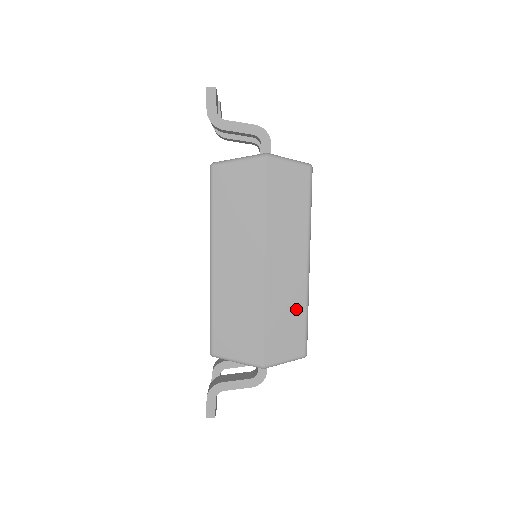
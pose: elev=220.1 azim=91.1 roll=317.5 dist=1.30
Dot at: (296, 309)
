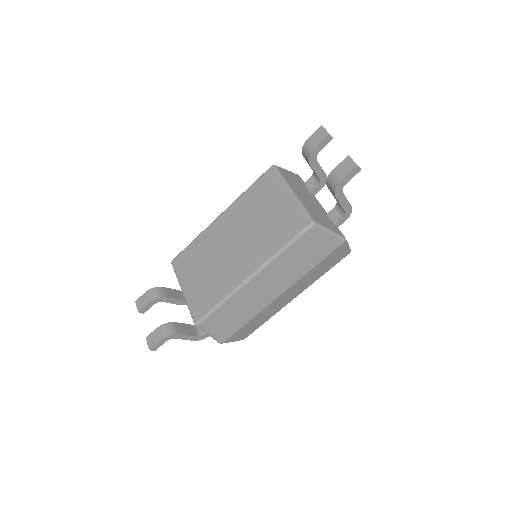
Dot at: (266, 318)
